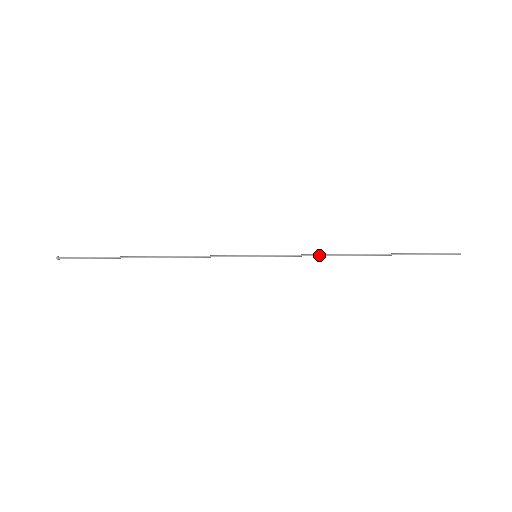
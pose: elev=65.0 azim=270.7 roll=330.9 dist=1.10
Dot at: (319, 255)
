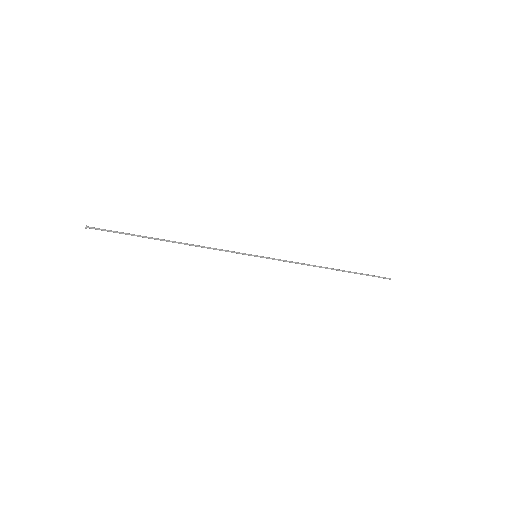
Dot at: (301, 264)
